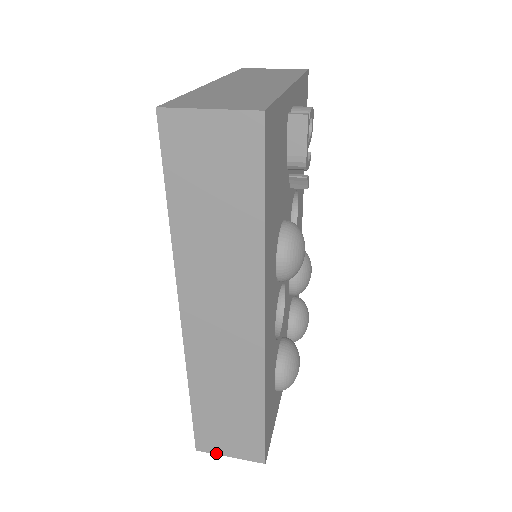
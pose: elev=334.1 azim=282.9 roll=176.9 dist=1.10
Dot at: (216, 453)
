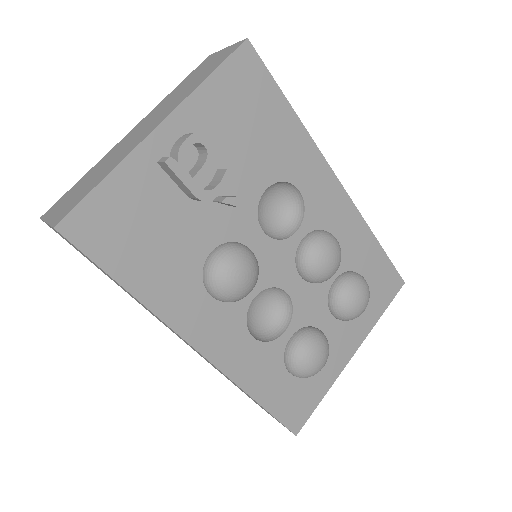
Dot at: occluded
